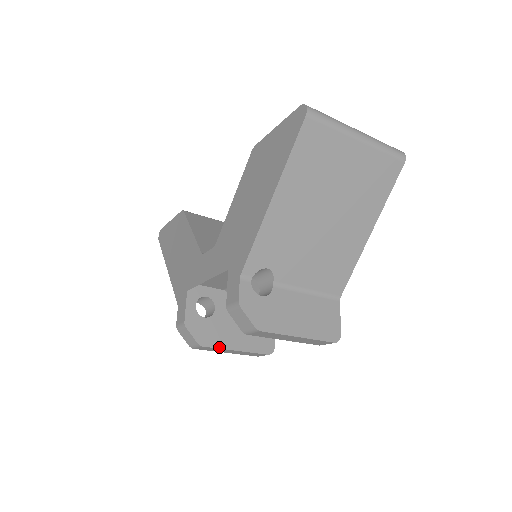
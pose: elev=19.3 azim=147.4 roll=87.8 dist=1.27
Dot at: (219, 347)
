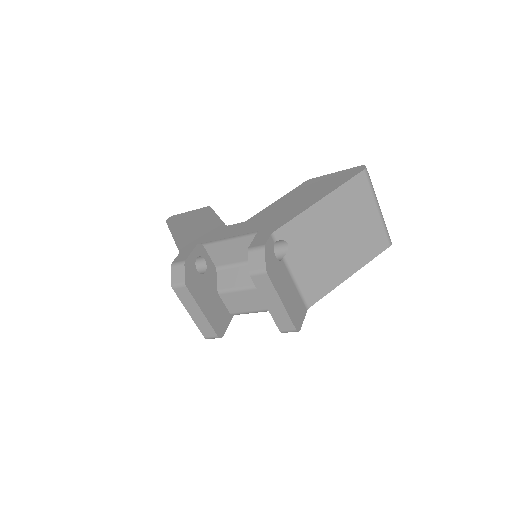
Dot at: (195, 298)
